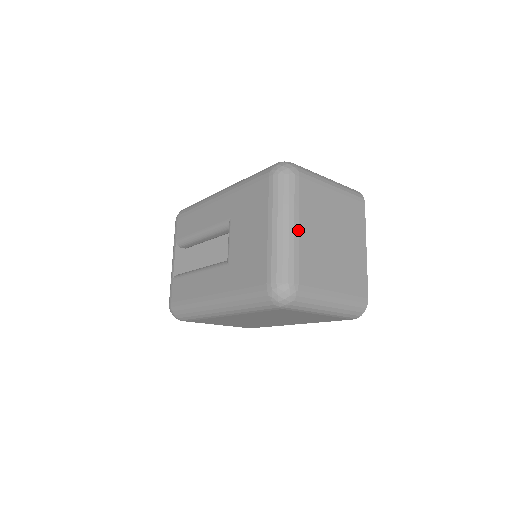
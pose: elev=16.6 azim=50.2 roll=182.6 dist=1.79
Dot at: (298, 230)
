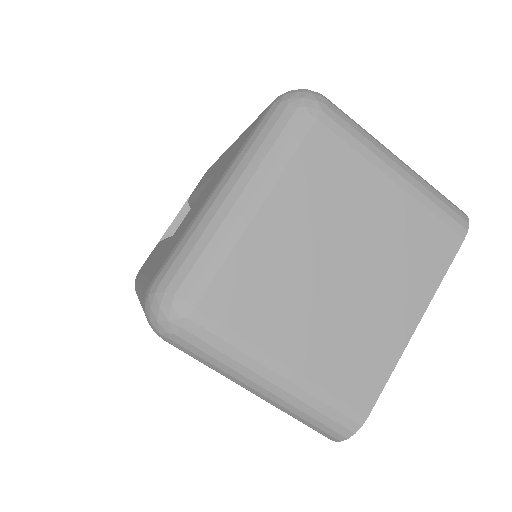
Dot at: (255, 211)
